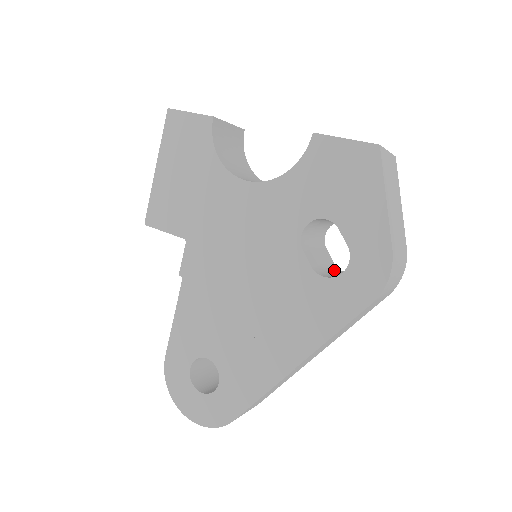
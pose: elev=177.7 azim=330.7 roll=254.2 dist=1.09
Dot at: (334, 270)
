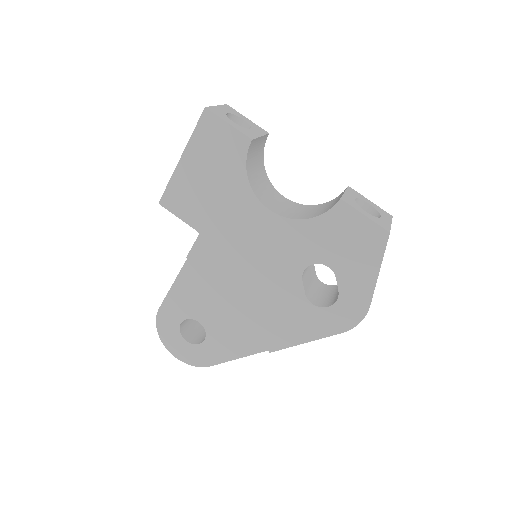
Dot at: (316, 284)
